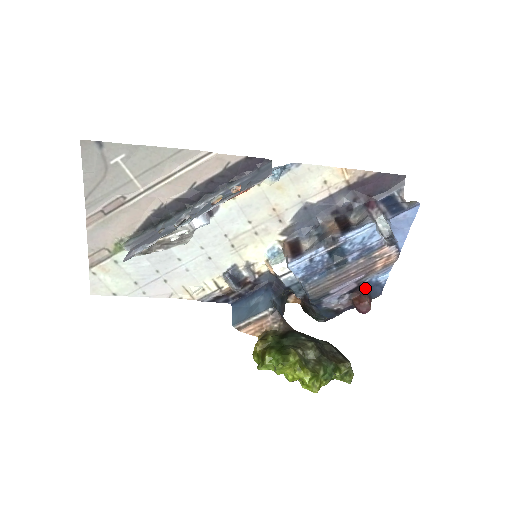
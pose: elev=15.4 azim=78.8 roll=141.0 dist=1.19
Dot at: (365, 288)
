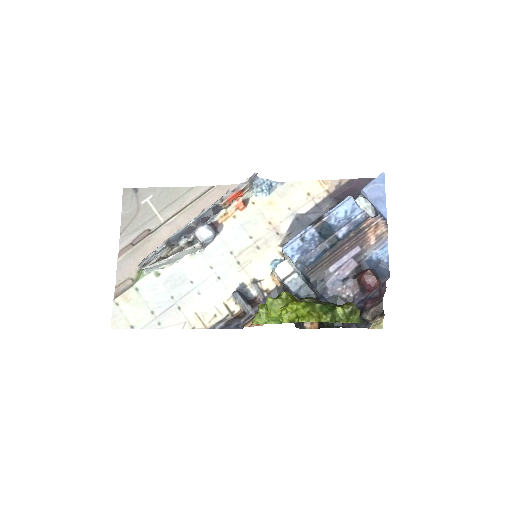
Dot at: (368, 268)
